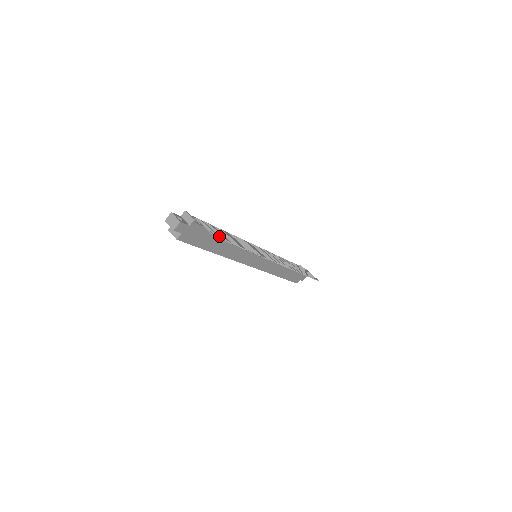
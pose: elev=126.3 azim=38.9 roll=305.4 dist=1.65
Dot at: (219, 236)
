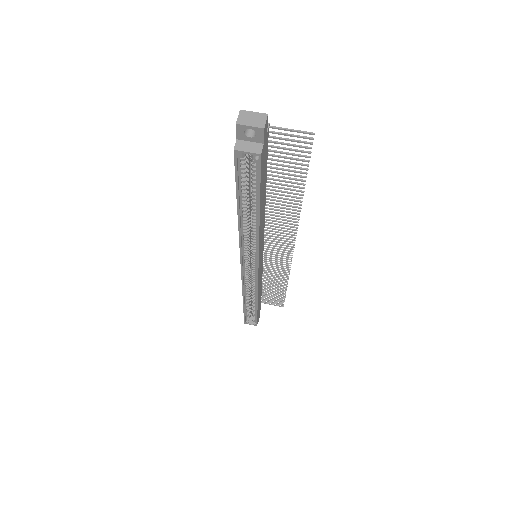
Dot at: (305, 146)
